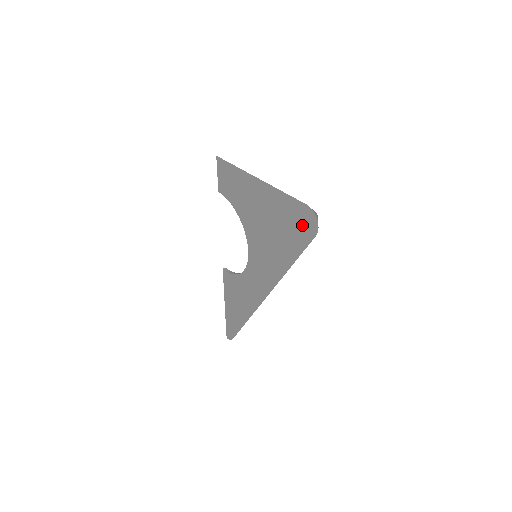
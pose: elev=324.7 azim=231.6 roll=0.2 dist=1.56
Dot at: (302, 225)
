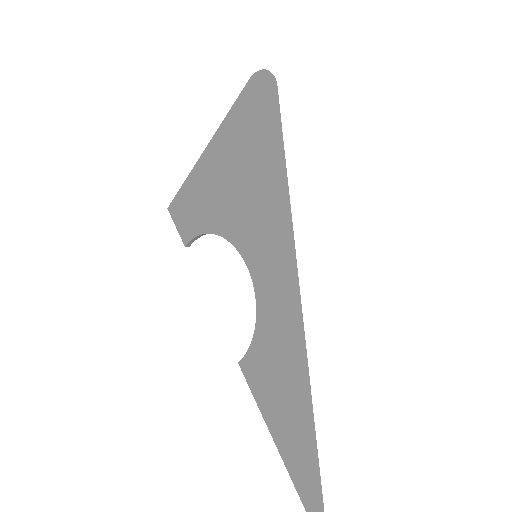
Dot at: (260, 105)
